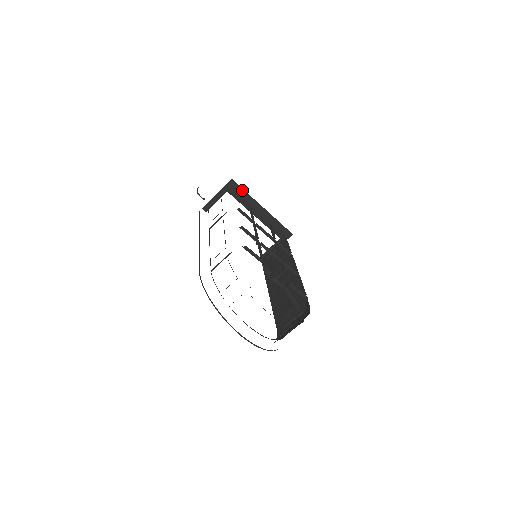
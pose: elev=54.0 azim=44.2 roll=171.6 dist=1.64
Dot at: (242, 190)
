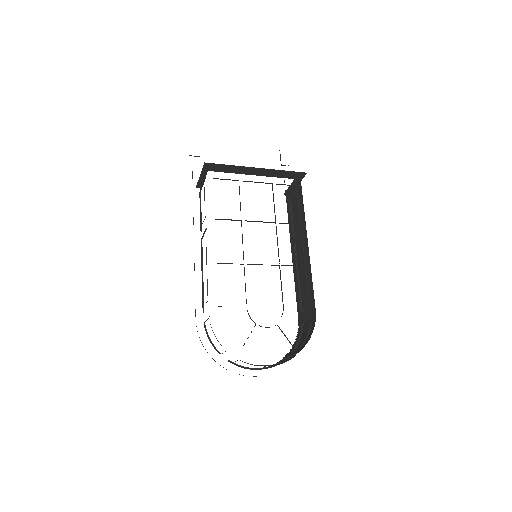
Dot at: (223, 165)
